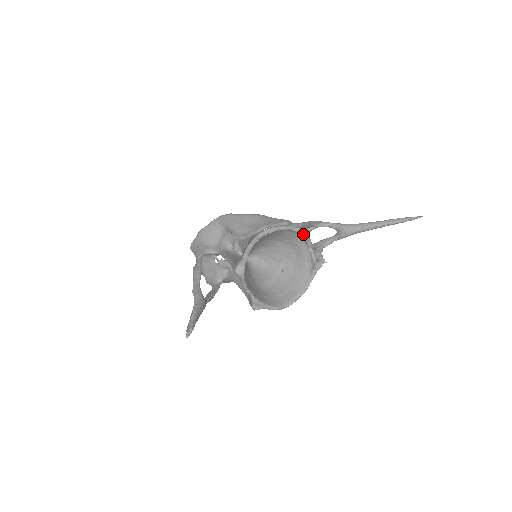
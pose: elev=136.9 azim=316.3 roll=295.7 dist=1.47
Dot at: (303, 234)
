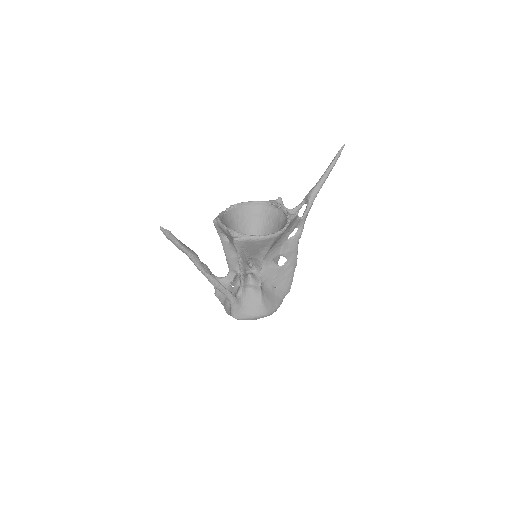
Dot at: (271, 202)
